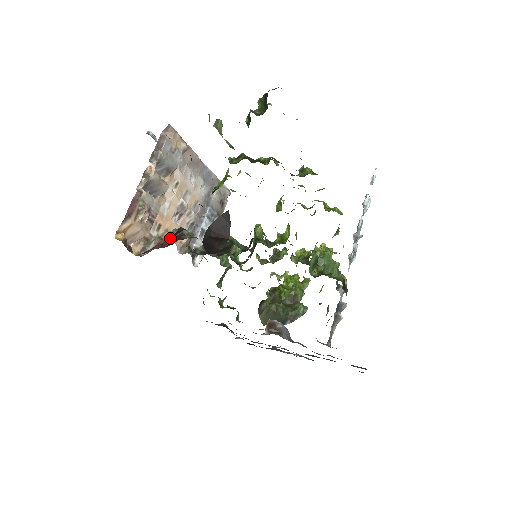
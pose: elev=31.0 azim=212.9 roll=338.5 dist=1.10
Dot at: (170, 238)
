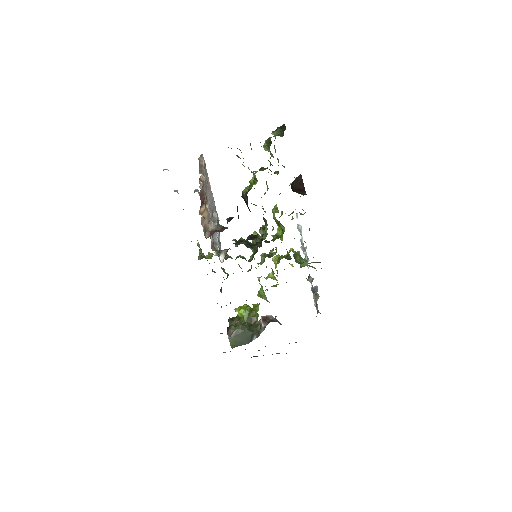
Dot at: (230, 220)
